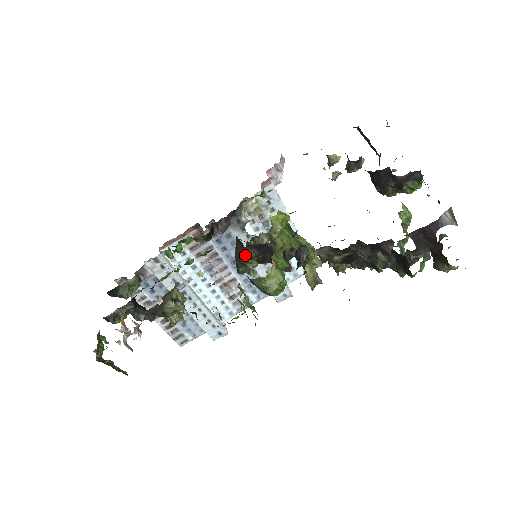
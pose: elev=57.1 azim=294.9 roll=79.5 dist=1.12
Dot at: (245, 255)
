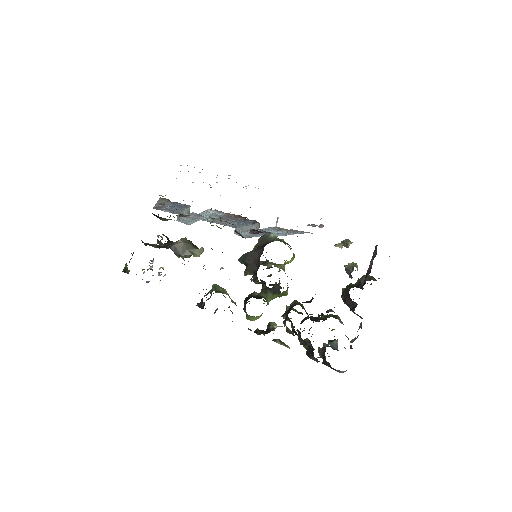
Dot at: (254, 281)
